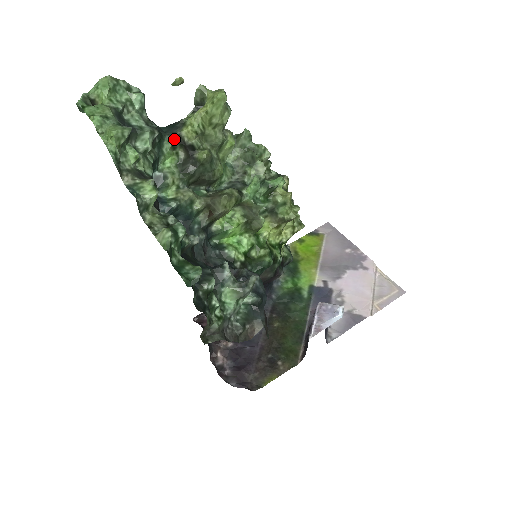
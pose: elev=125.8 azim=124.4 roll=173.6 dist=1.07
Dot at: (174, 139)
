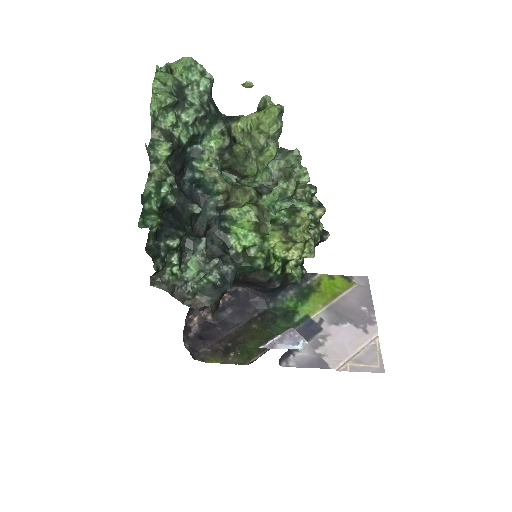
Dot at: (225, 127)
